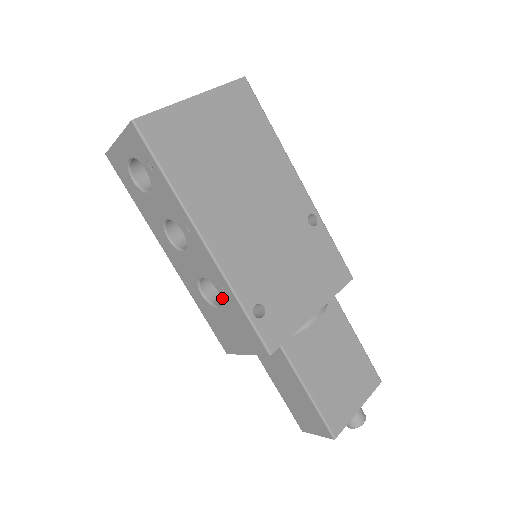
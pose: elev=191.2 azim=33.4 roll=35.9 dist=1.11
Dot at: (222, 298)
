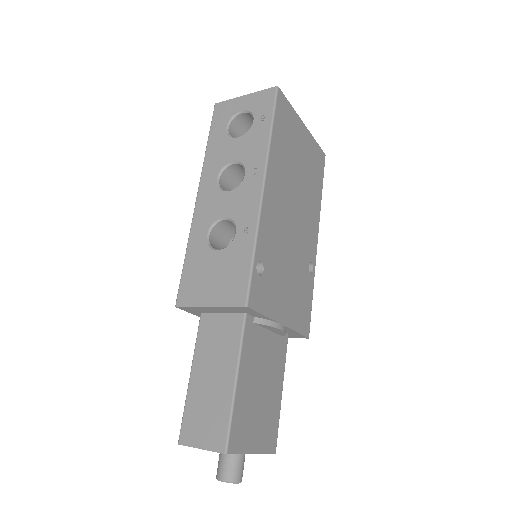
Dot at: (235, 239)
